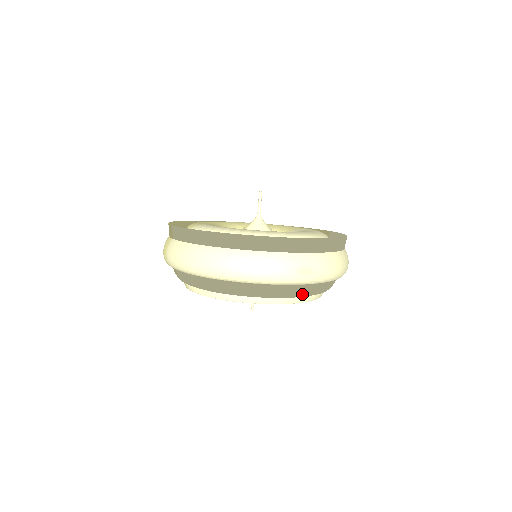
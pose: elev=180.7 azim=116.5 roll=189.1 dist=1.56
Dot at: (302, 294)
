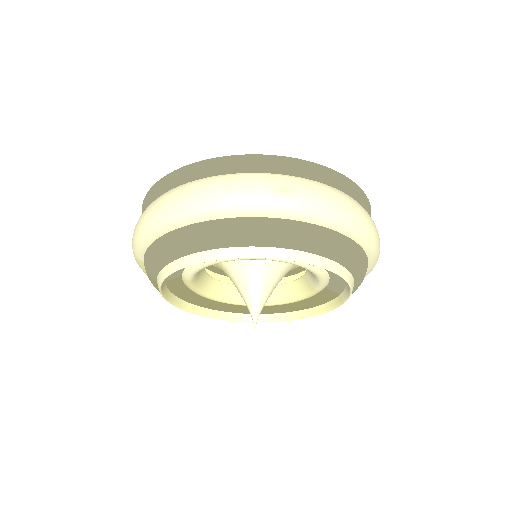
Dot at: (293, 238)
